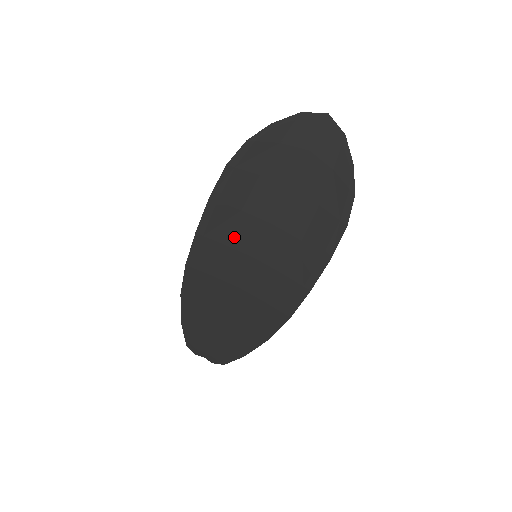
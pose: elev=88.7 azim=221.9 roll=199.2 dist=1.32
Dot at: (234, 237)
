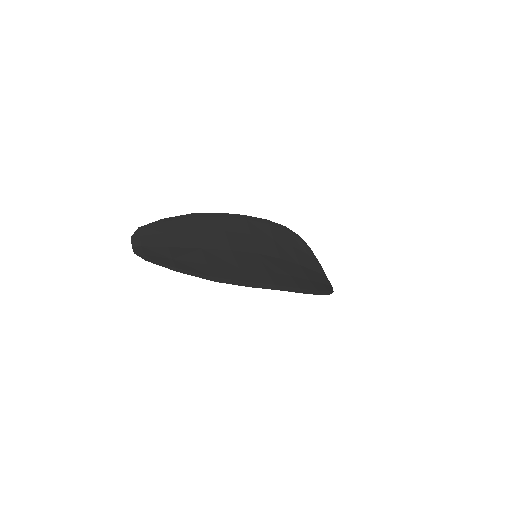
Dot at: (258, 238)
